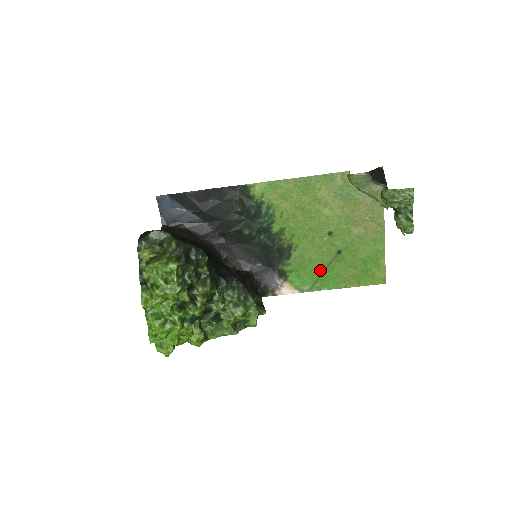
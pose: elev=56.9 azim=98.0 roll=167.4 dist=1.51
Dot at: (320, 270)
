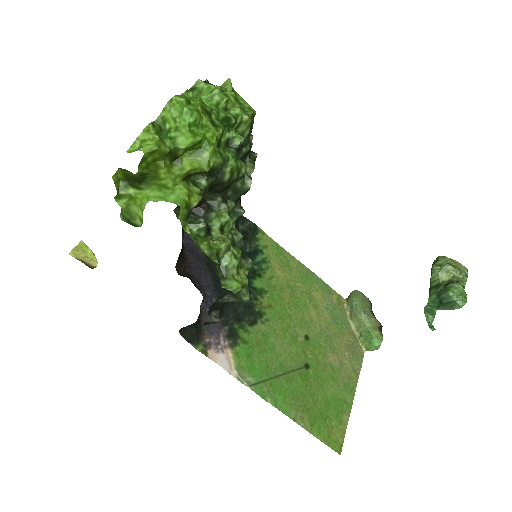
Dot at: (277, 370)
